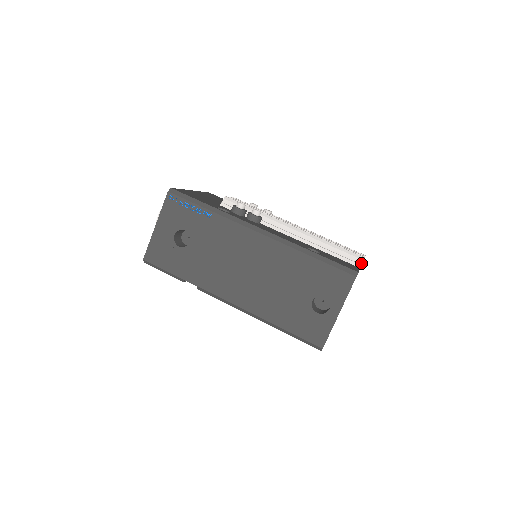
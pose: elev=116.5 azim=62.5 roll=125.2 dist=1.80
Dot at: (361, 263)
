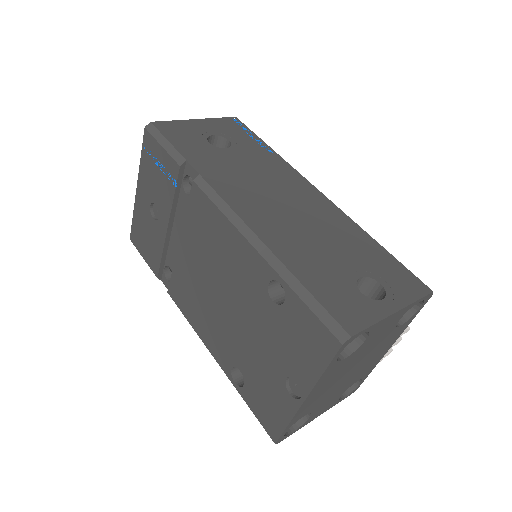
Dot at: (406, 328)
